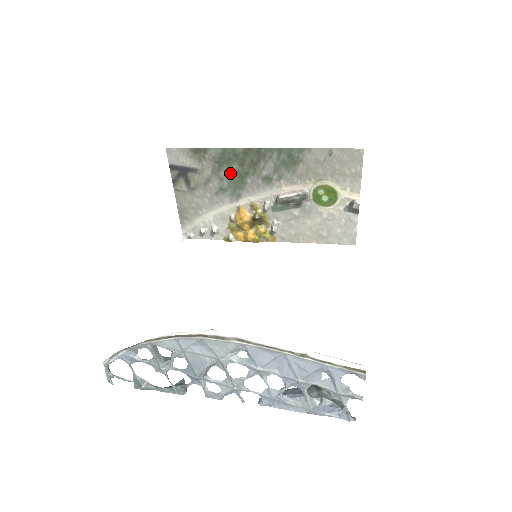
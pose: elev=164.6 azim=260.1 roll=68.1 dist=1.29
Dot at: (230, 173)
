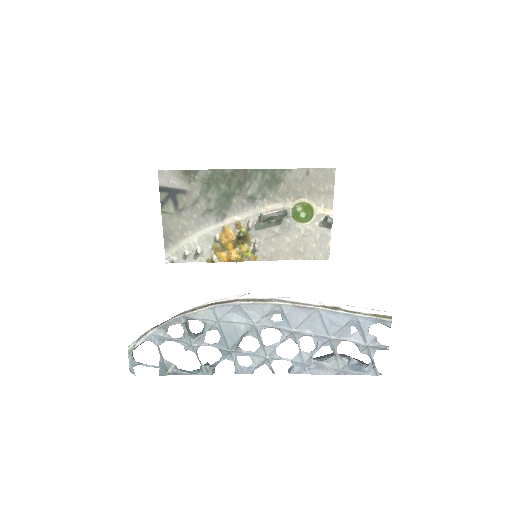
Dot at: (217, 194)
